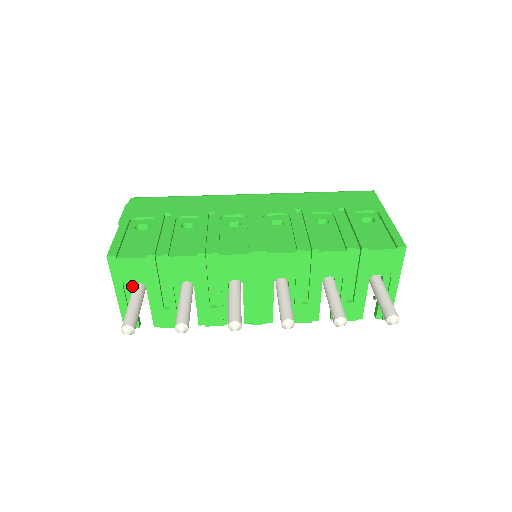
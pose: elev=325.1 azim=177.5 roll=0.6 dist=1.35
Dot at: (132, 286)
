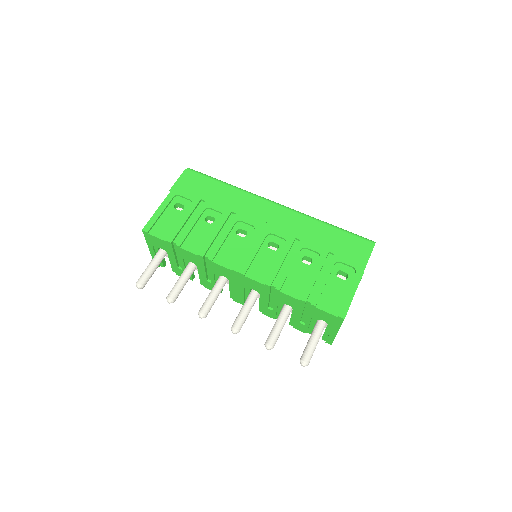
Dot at: occluded
